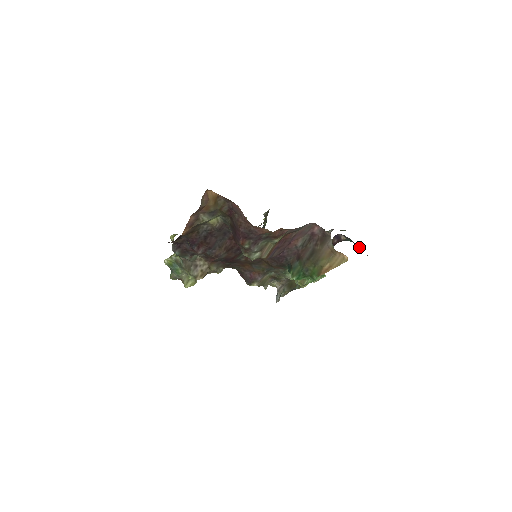
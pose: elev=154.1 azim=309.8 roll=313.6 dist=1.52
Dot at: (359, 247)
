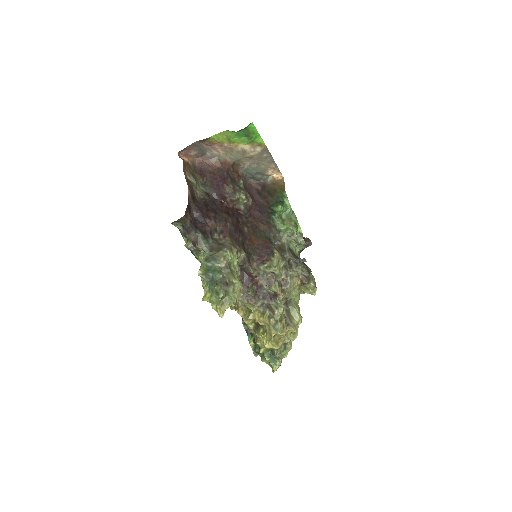
Dot at: occluded
